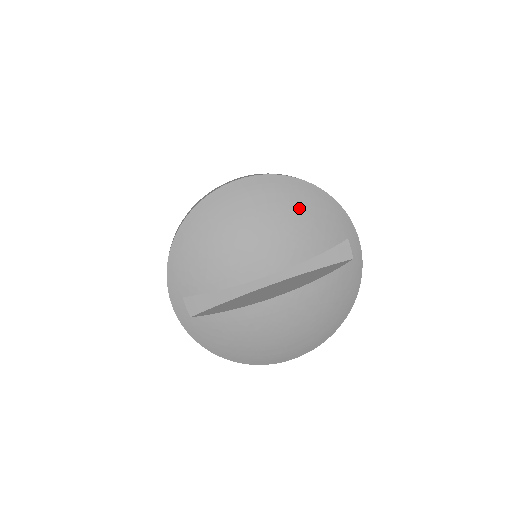
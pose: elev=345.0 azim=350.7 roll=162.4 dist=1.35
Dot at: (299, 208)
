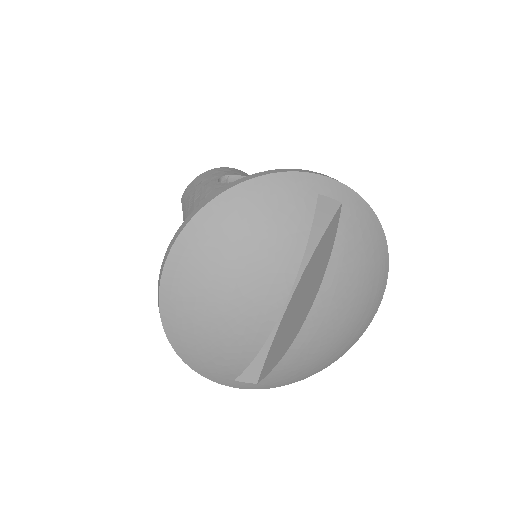
Dot at: (244, 228)
